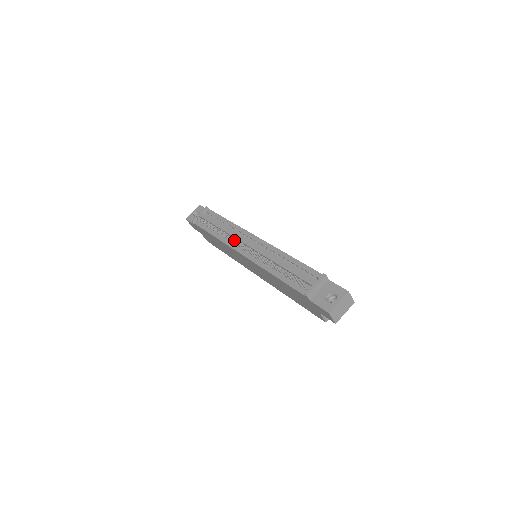
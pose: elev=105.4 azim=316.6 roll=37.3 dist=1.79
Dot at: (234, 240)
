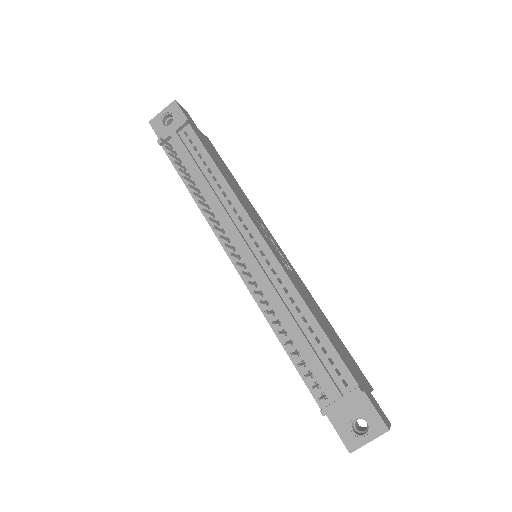
Dot at: (224, 237)
